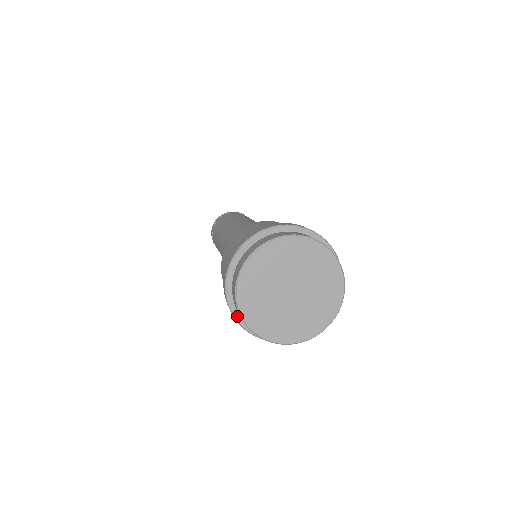
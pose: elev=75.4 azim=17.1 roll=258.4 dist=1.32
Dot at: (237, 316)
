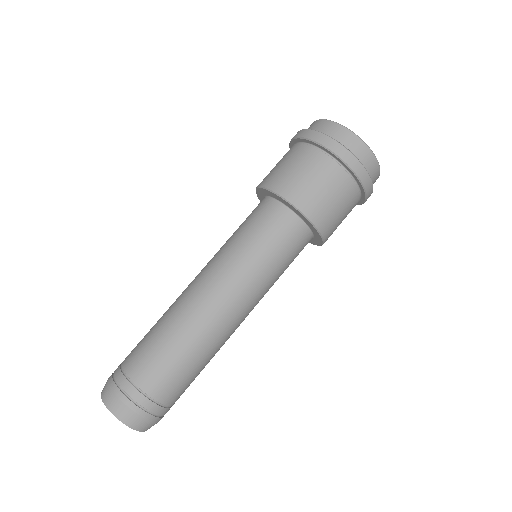
Dot at: (336, 141)
